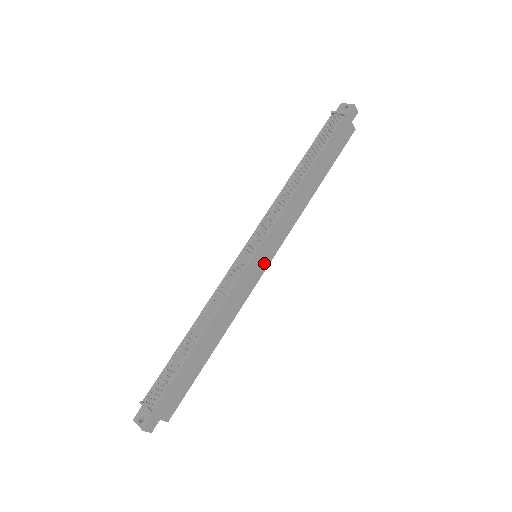
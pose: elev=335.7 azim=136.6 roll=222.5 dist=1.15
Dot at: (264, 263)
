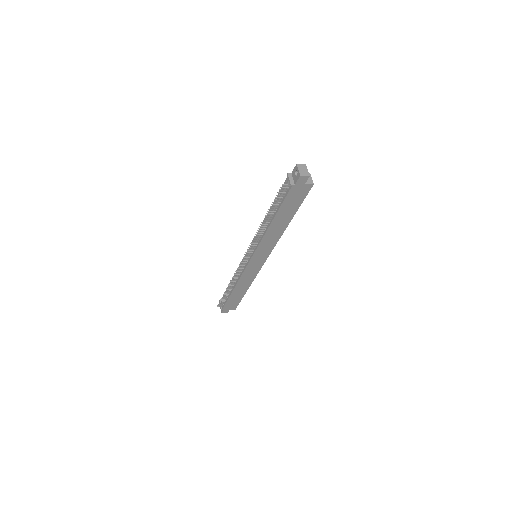
Dot at: (261, 261)
